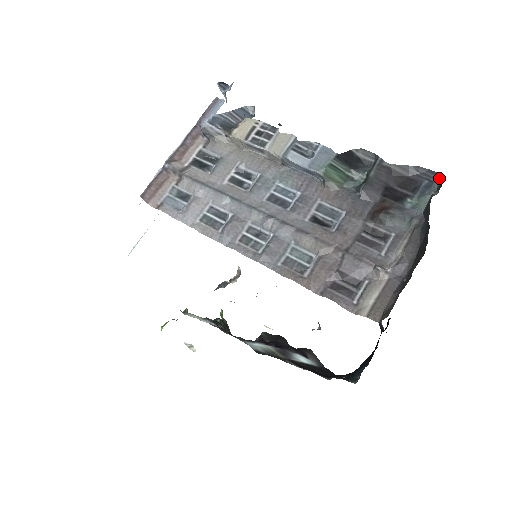
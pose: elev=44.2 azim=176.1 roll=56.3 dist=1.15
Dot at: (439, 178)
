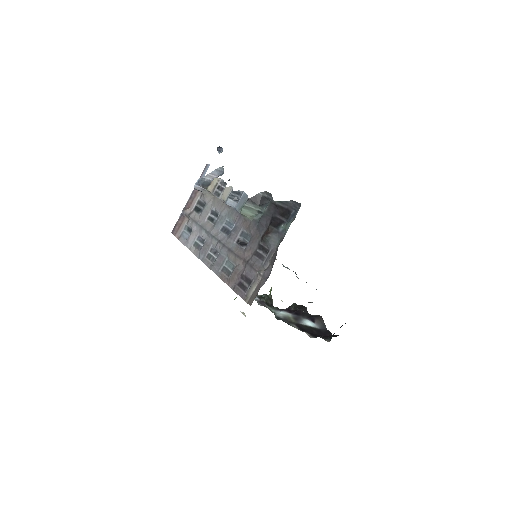
Dot at: (299, 208)
